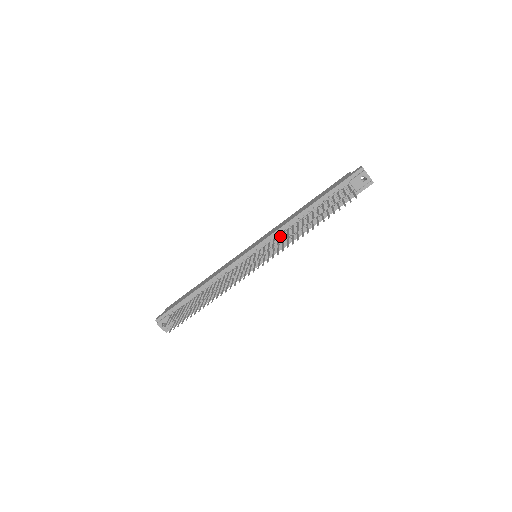
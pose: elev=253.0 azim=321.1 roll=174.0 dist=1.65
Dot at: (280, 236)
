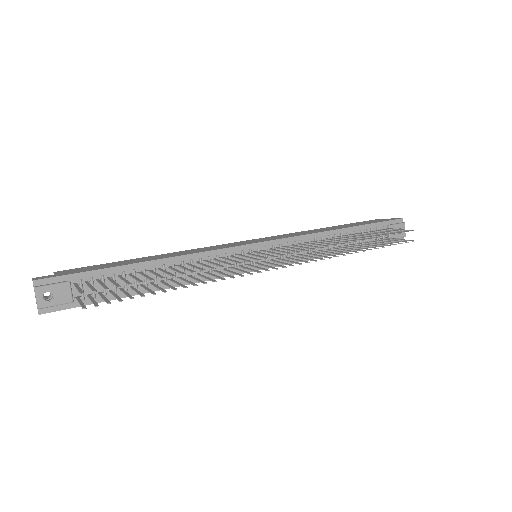
Dot at: (299, 245)
